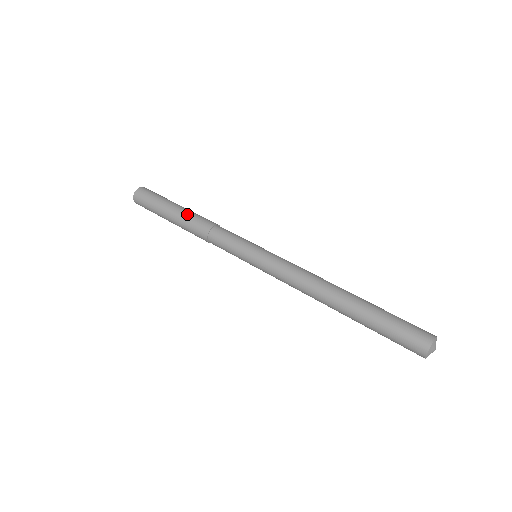
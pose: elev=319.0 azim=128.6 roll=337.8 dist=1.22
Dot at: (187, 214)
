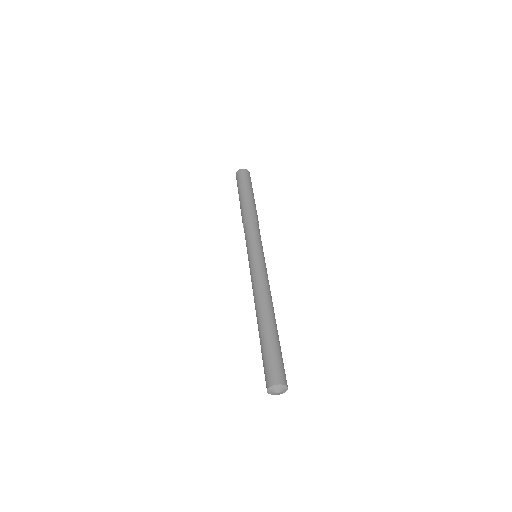
Dot at: (249, 202)
